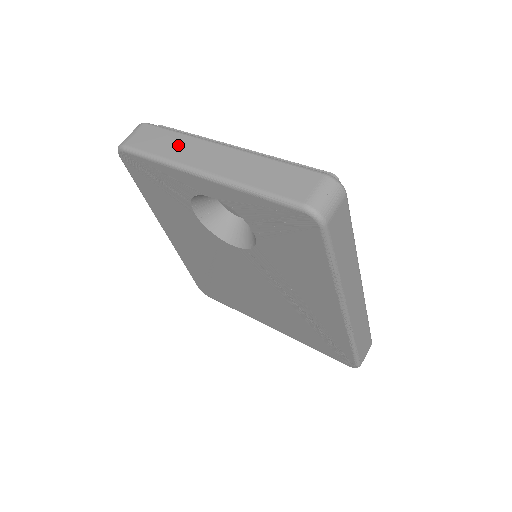
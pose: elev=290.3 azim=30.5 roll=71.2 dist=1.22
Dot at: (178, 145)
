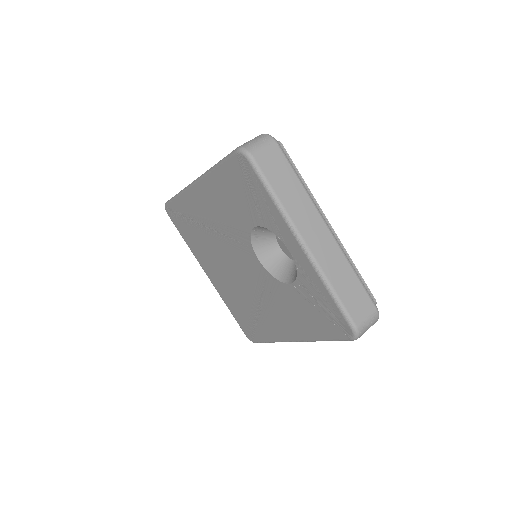
Dot at: (296, 198)
